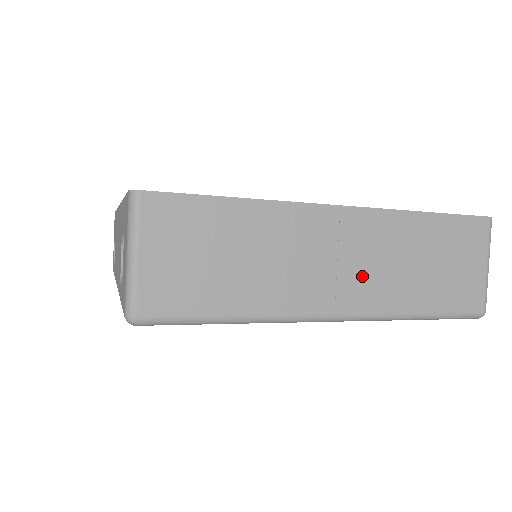
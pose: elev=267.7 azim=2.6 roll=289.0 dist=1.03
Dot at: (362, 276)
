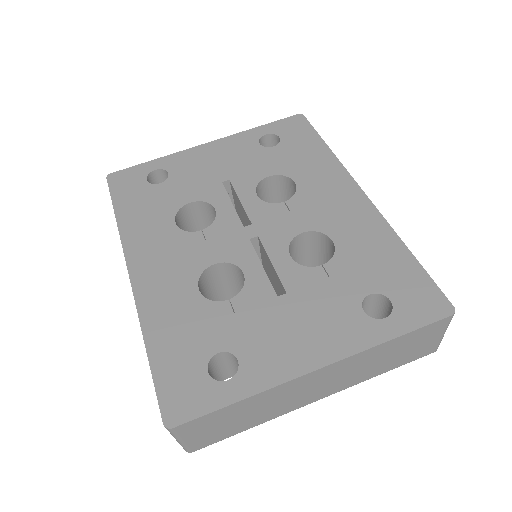
Dot at: (338, 382)
